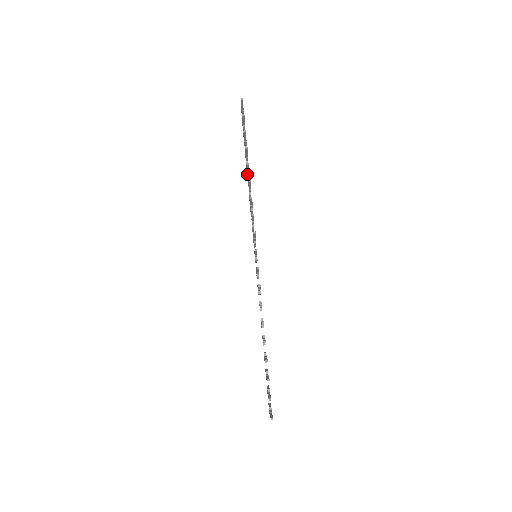
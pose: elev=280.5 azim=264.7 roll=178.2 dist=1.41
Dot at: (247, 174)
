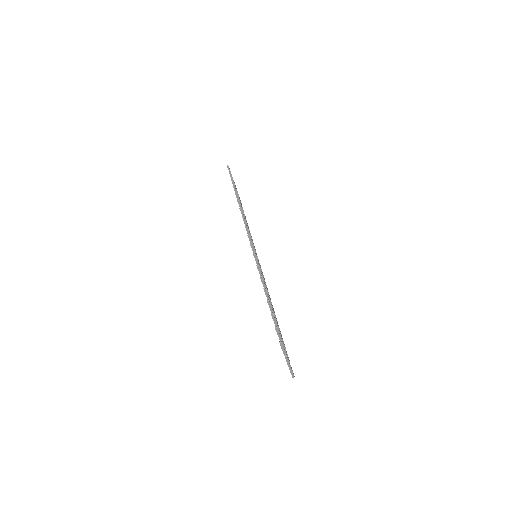
Dot at: occluded
